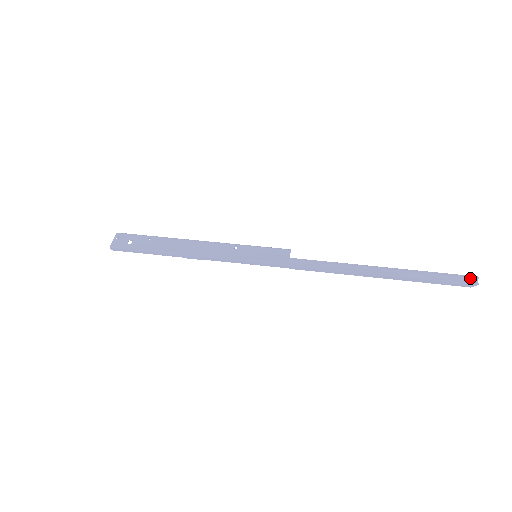
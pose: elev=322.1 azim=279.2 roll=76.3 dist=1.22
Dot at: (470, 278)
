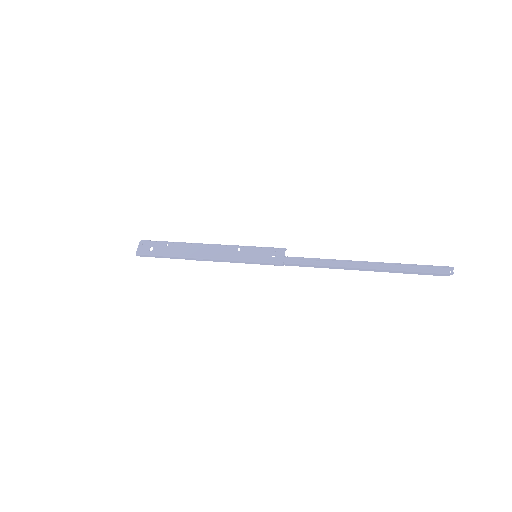
Dot at: (446, 268)
